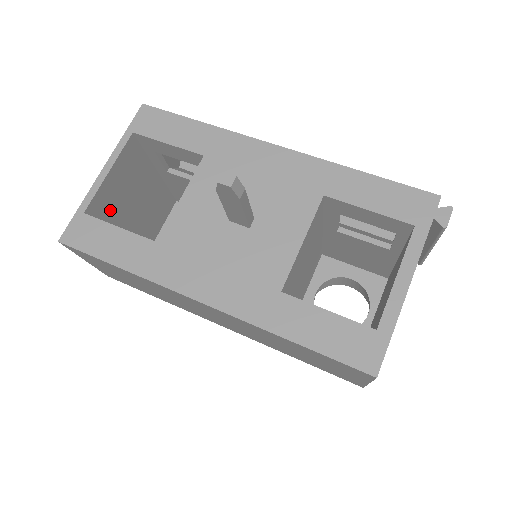
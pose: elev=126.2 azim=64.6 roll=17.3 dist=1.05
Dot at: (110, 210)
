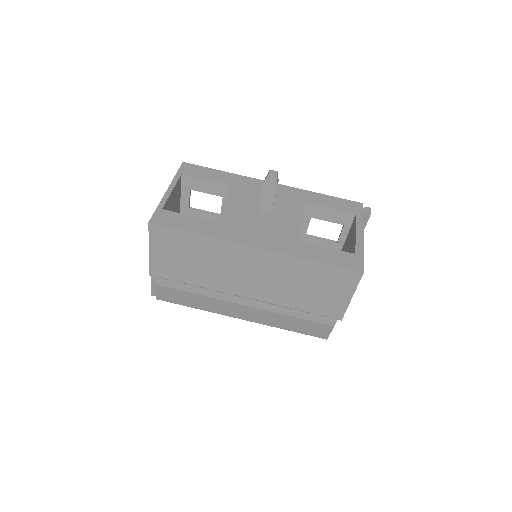
Dot at: occluded
